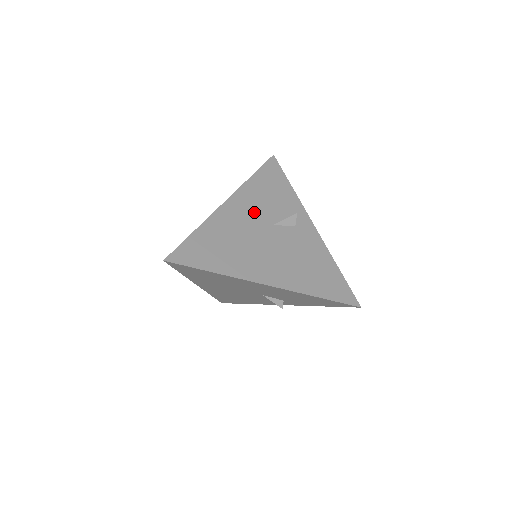
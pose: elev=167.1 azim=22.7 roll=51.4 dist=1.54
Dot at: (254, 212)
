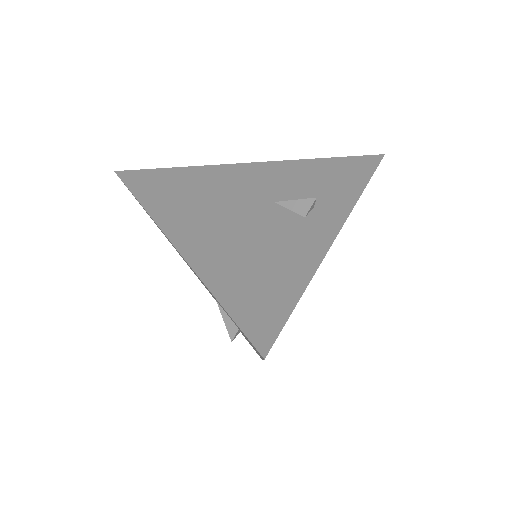
Dot at: (267, 183)
